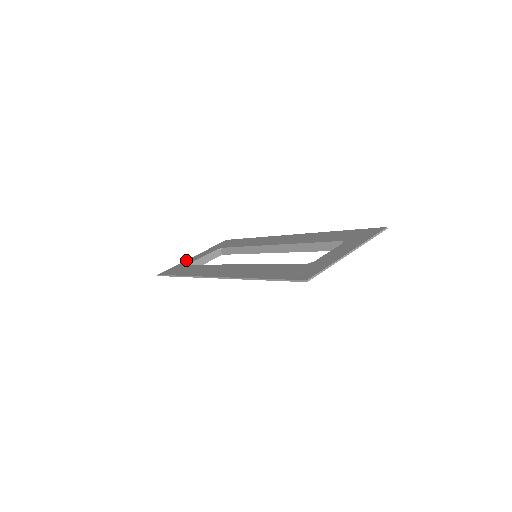
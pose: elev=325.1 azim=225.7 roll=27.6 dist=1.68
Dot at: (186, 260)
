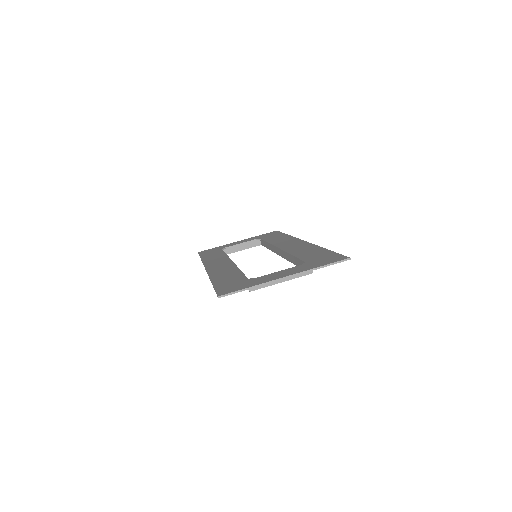
Dot at: occluded
